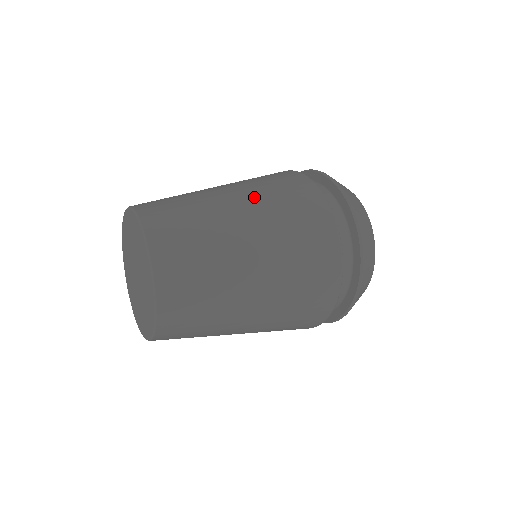
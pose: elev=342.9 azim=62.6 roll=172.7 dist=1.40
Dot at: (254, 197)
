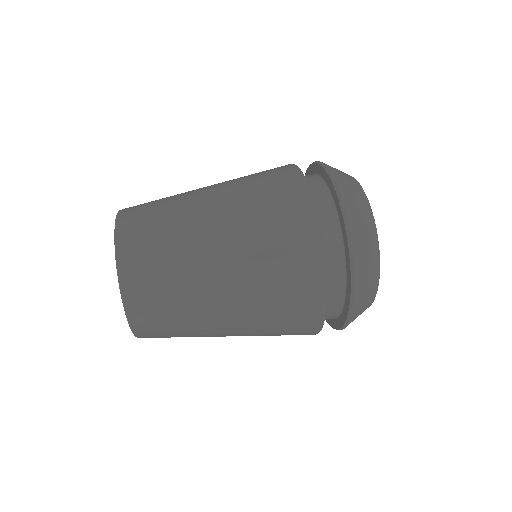
Dot at: (229, 187)
